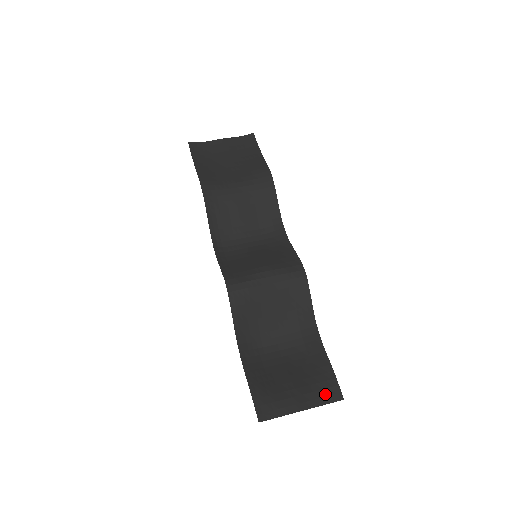
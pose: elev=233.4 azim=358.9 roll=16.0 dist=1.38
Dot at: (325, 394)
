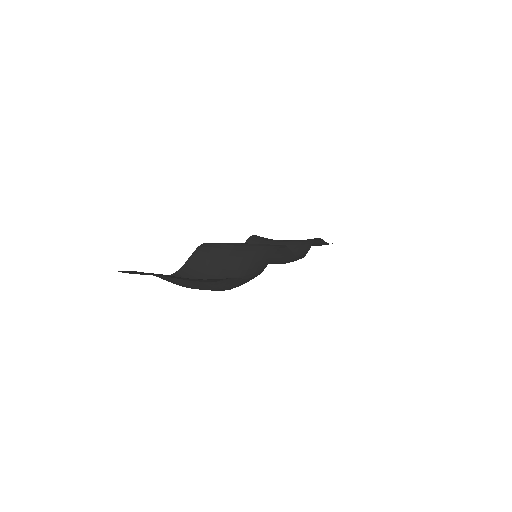
Dot at: occluded
